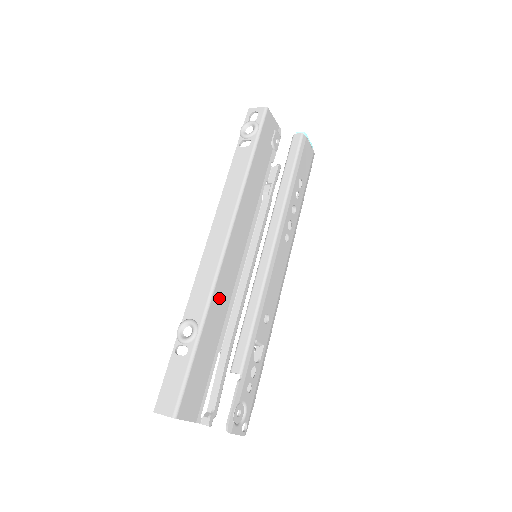
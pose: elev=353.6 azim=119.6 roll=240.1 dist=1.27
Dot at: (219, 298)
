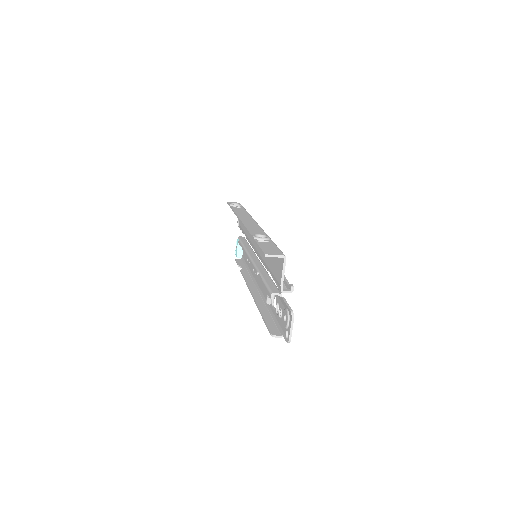
Dot at: occluded
